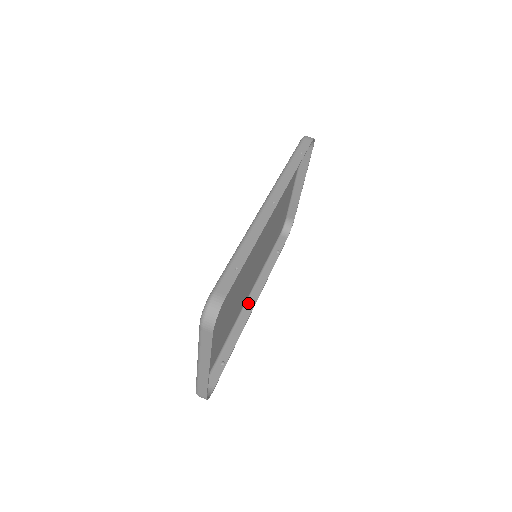
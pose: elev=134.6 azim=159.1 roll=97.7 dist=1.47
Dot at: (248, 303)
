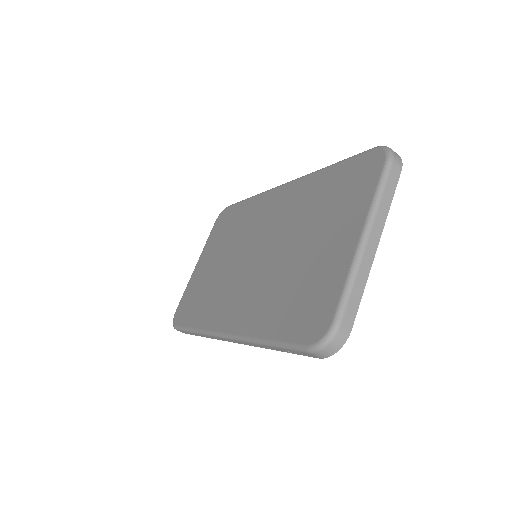
Dot at: occluded
